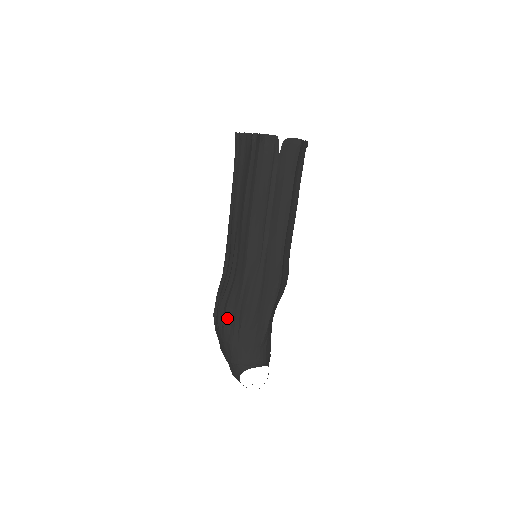
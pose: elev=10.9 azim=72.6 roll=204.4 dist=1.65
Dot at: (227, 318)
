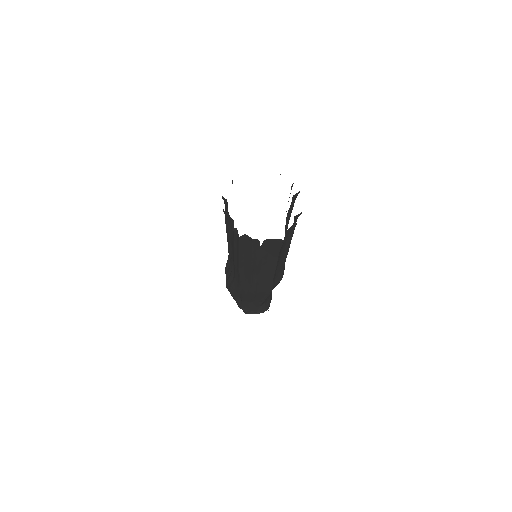
Dot at: (232, 292)
